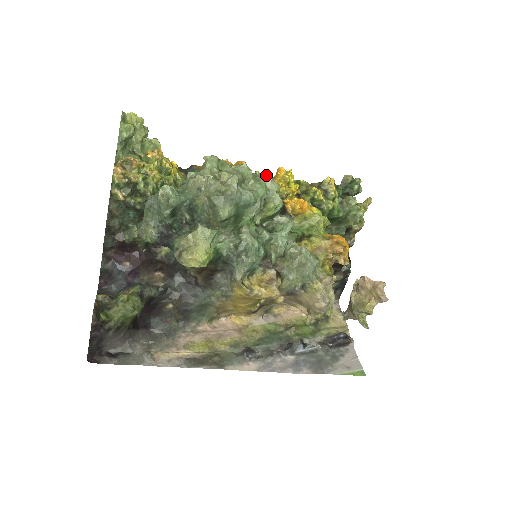
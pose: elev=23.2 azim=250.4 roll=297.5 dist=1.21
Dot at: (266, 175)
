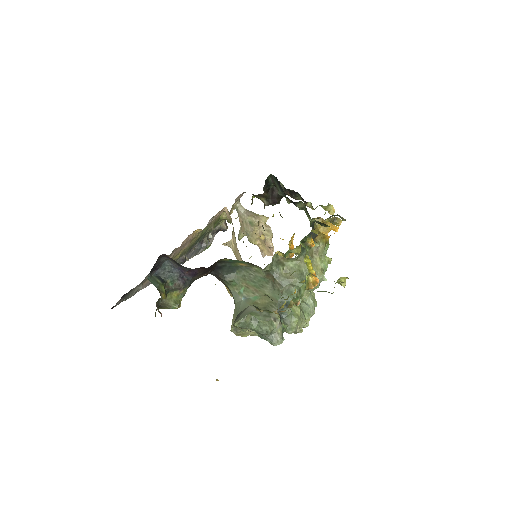
Dot at: occluded
